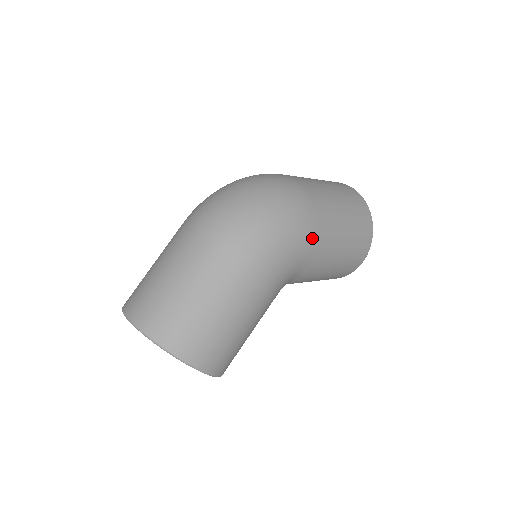
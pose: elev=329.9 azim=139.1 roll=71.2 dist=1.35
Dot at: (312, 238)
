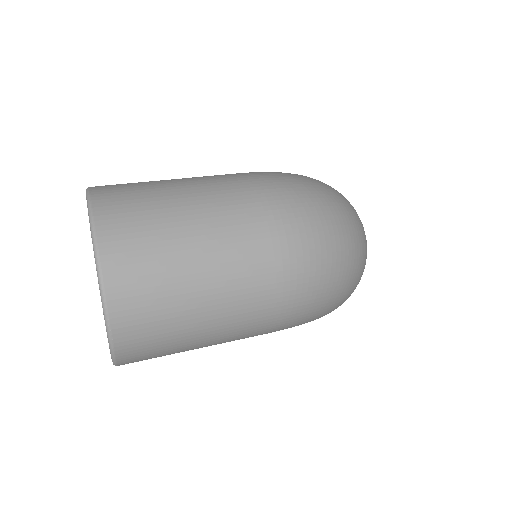
Dot at: occluded
